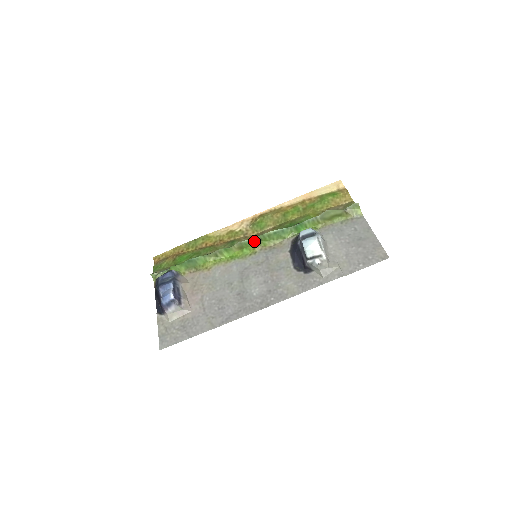
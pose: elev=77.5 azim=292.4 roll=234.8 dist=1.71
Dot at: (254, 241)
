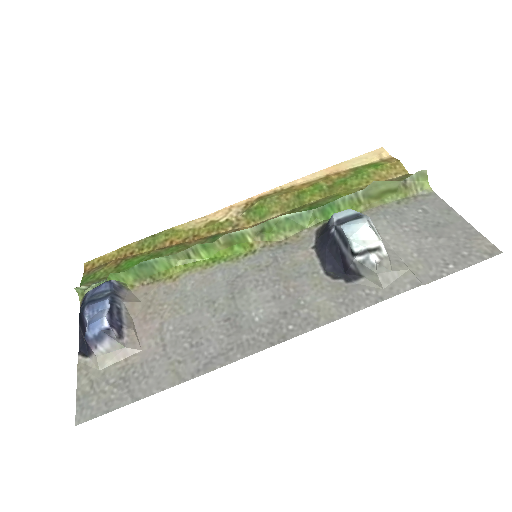
Dot at: (252, 233)
